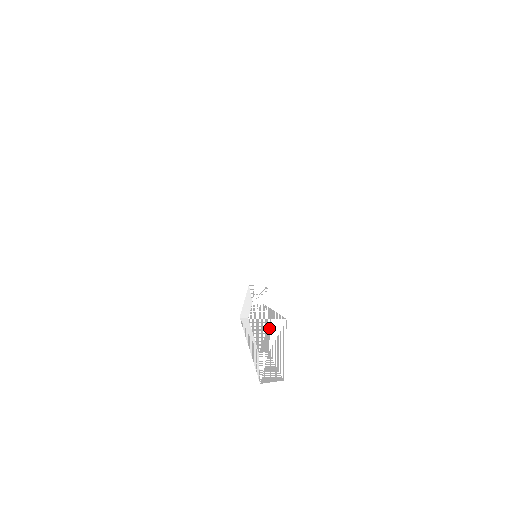
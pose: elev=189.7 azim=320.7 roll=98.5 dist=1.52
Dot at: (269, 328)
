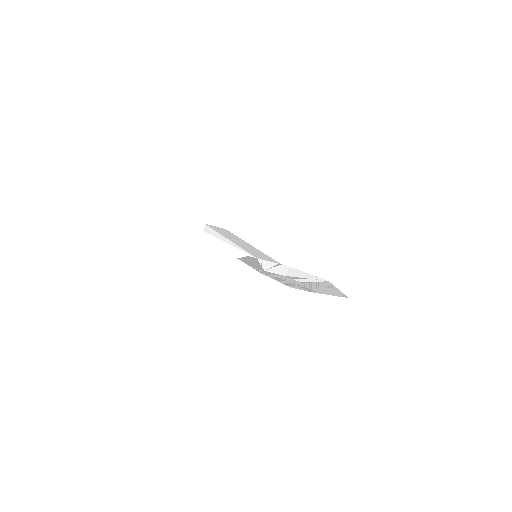
Dot at: (303, 285)
